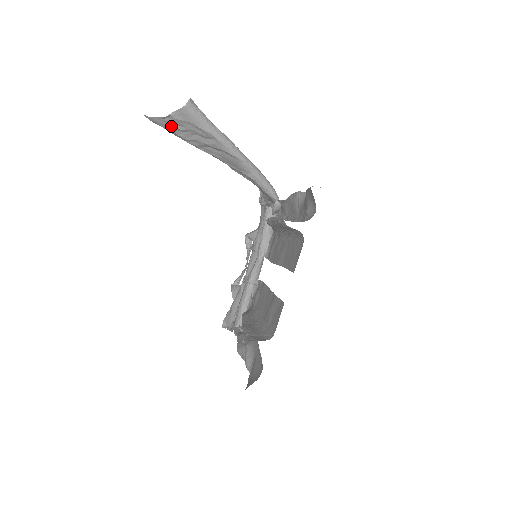
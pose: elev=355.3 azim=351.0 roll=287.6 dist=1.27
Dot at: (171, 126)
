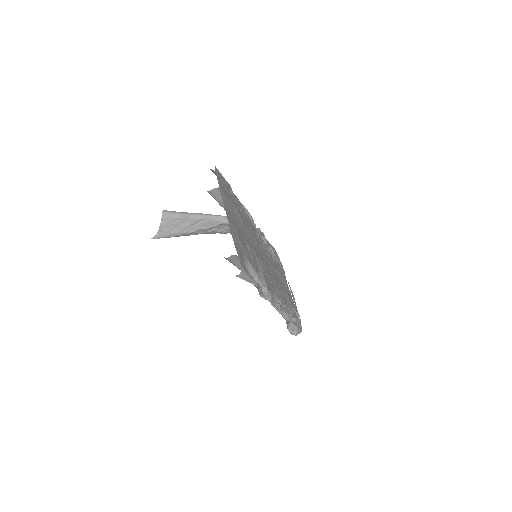
Dot at: (166, 231)
